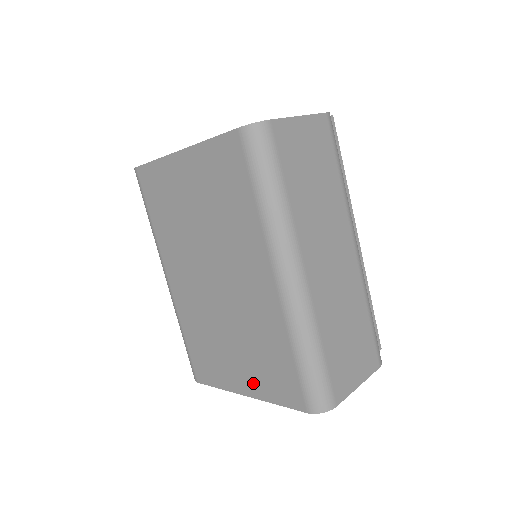
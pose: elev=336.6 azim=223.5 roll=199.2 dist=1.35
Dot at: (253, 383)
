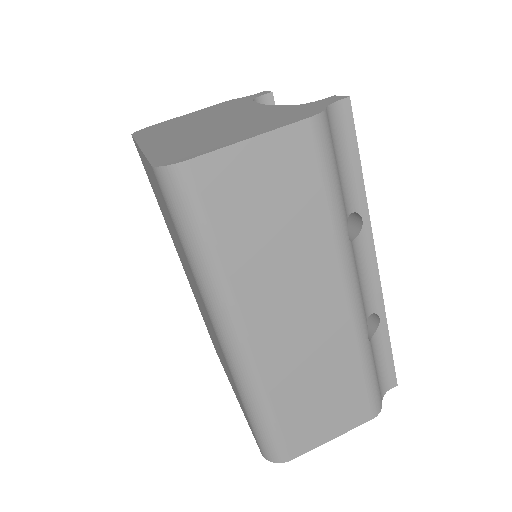
Dot at: occluded
